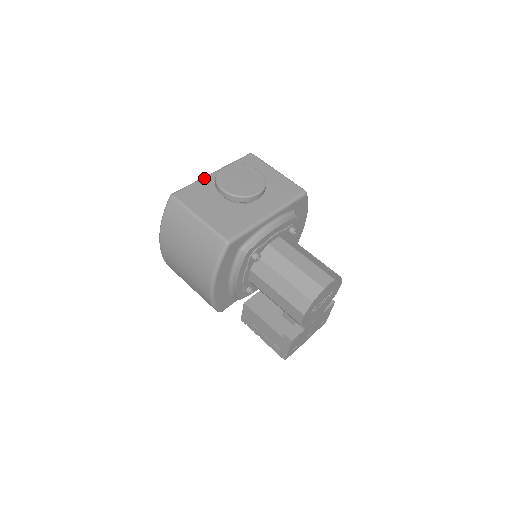
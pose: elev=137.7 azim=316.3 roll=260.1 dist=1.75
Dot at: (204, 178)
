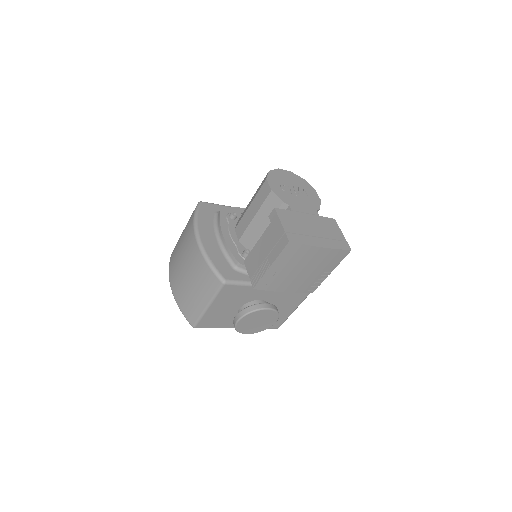
Dot at: occluded
